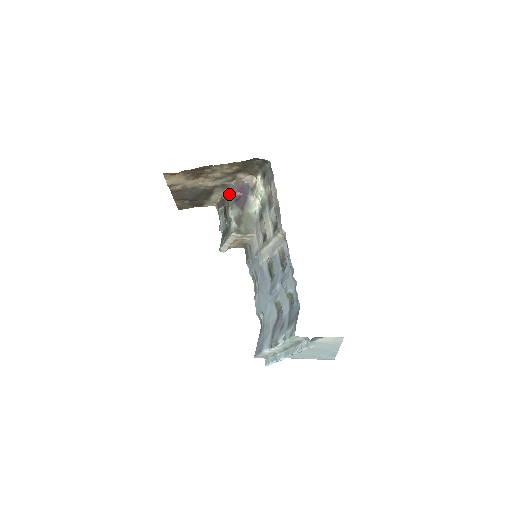
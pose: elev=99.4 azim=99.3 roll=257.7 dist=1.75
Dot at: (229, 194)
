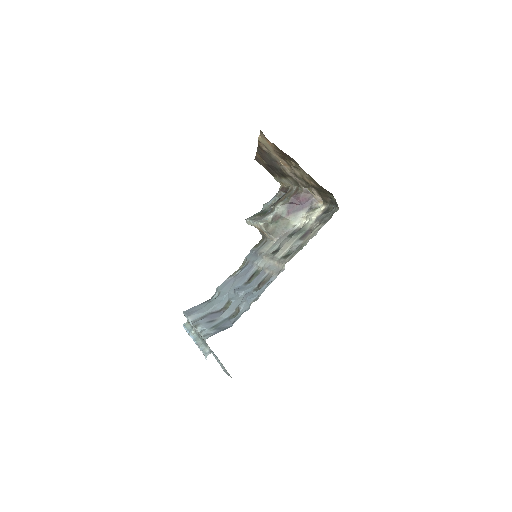
Dot at: (293, 193)
